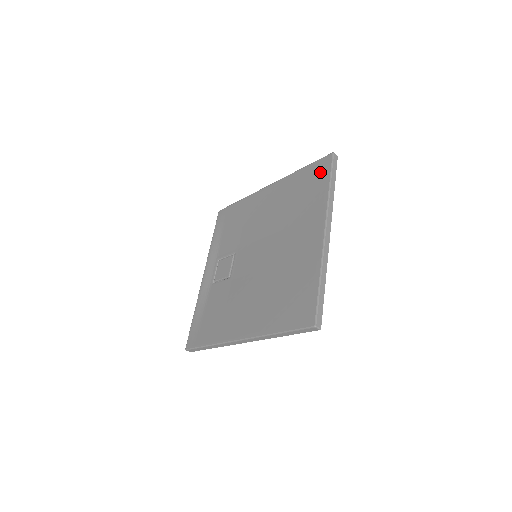
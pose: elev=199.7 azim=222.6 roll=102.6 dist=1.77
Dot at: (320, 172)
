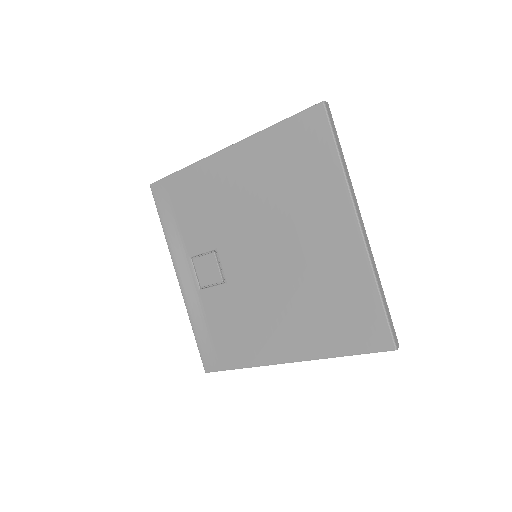
Dot at: (313, 134)
